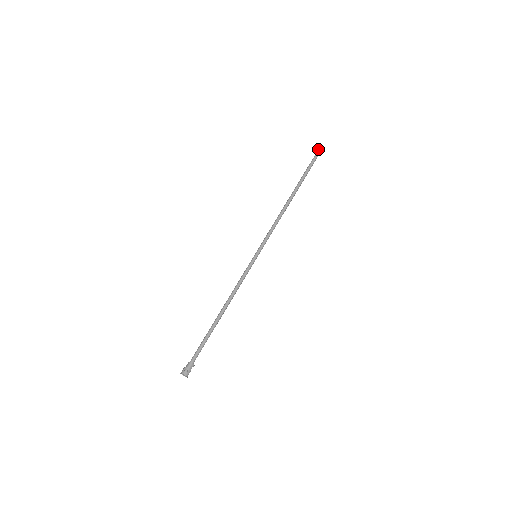
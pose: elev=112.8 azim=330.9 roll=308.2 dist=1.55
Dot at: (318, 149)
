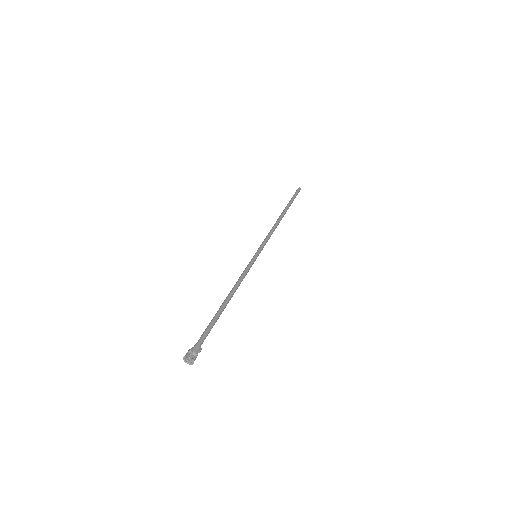
Dot at: (297, 189)
